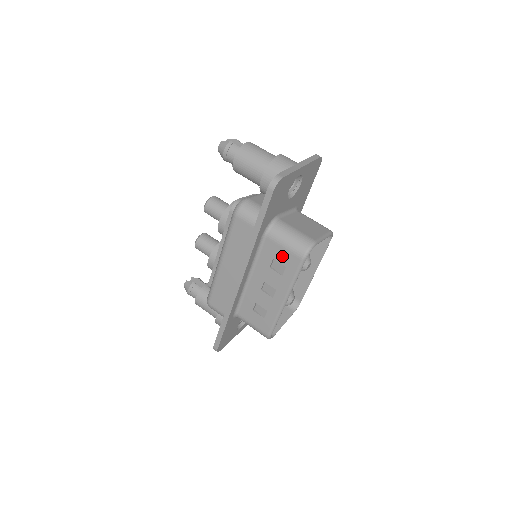
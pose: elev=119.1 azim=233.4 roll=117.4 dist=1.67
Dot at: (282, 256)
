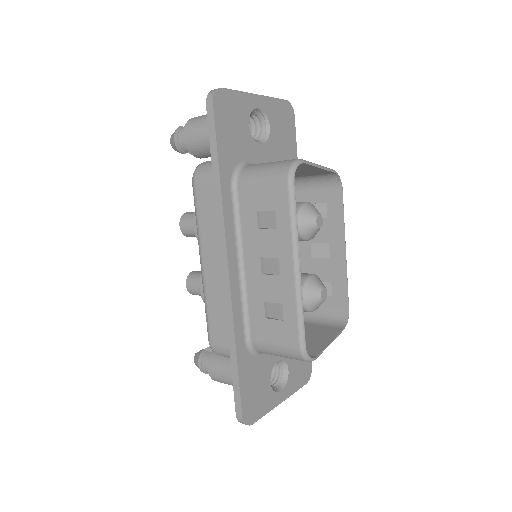
Dot at: (264, 198)
